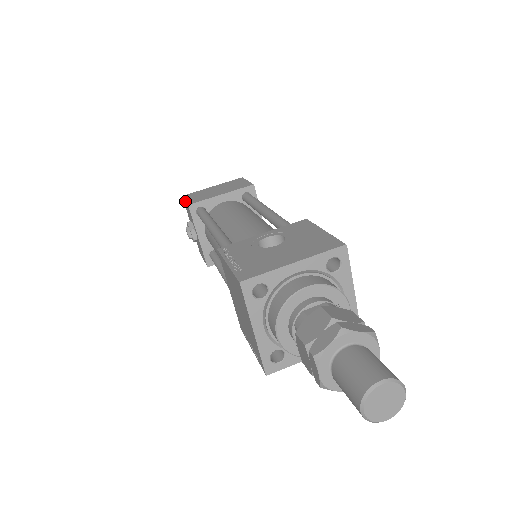
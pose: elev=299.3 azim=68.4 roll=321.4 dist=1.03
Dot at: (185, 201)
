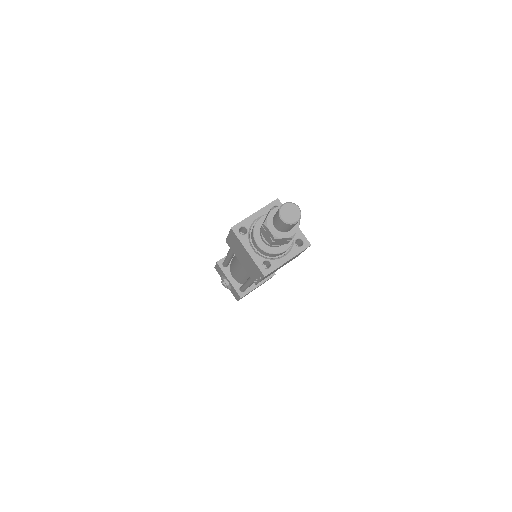
Dot at: (215, 265)
